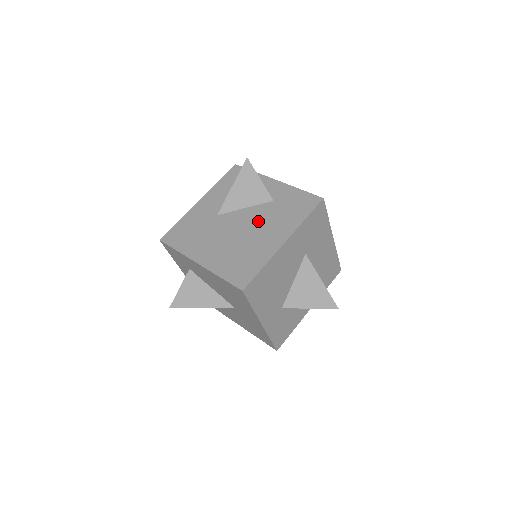
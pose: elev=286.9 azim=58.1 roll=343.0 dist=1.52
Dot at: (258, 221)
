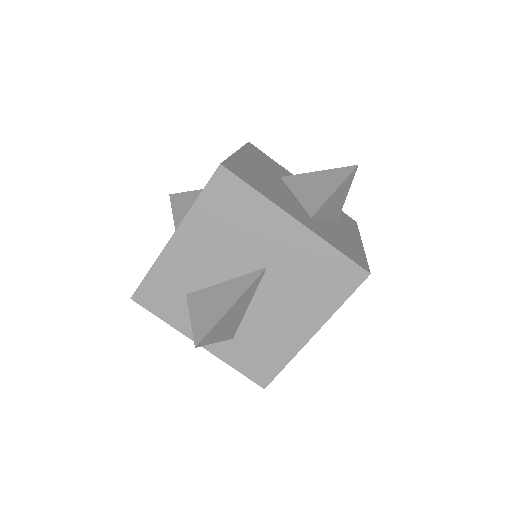
Dot at: occluded
